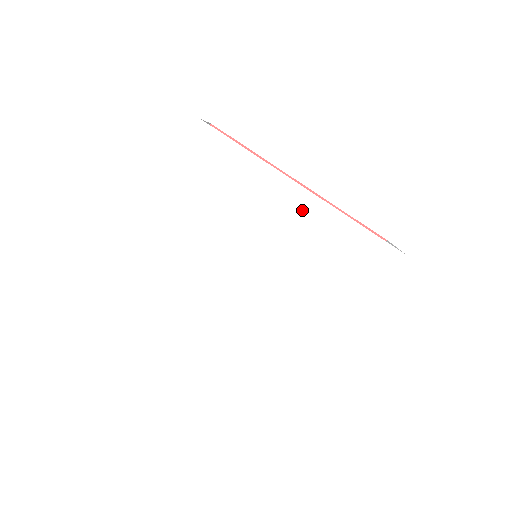
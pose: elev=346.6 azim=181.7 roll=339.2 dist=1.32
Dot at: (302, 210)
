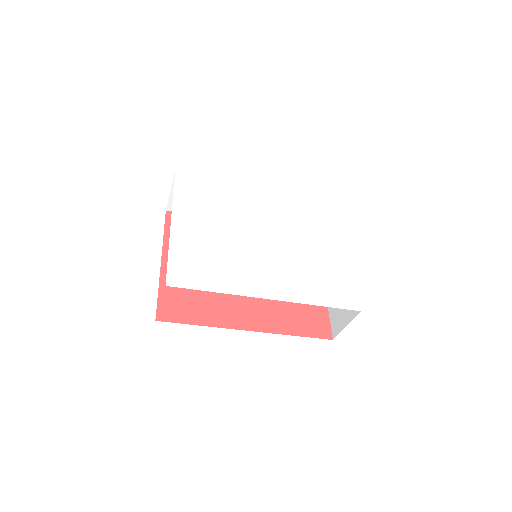
Dot at: (268, 198)
